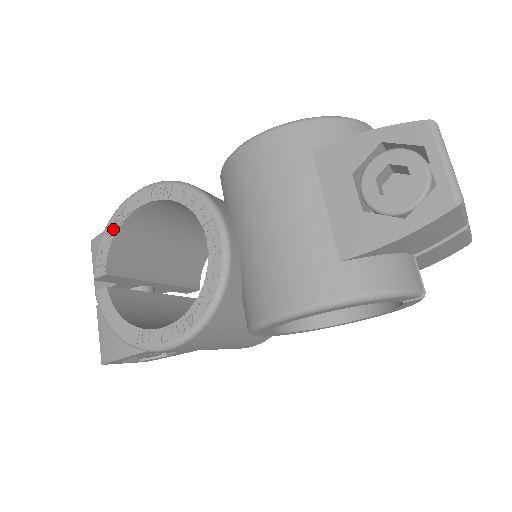
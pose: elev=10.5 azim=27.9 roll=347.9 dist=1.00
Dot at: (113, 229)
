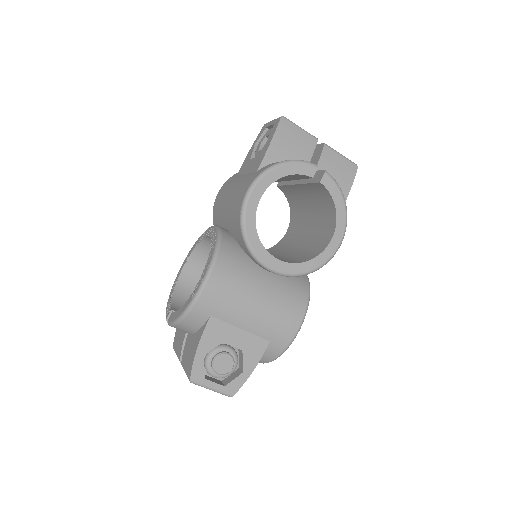
Dot at: (171, 294)
